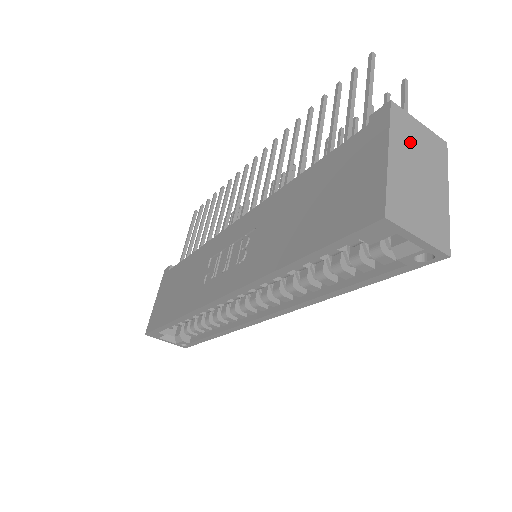
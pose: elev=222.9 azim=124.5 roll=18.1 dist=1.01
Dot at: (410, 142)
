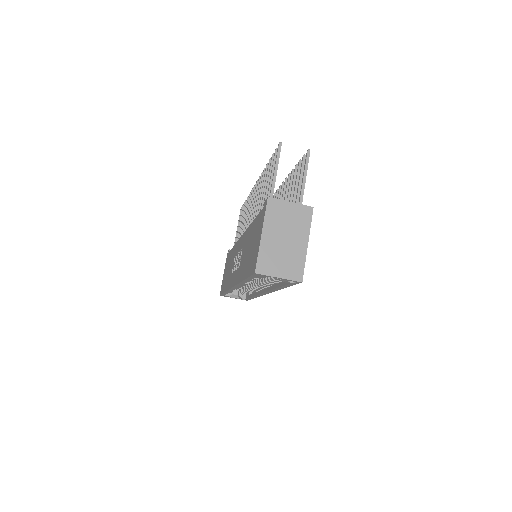
Dot at: (280, 220)
